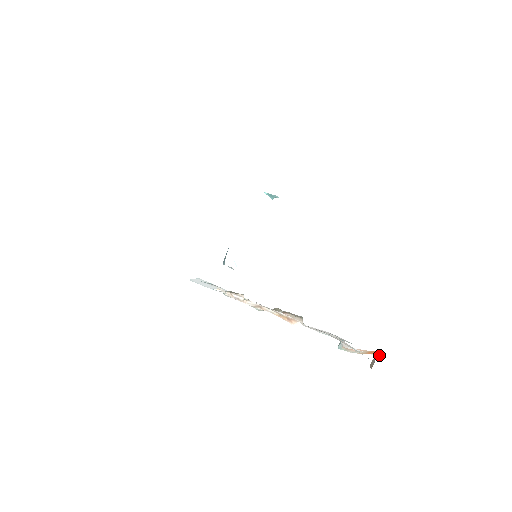
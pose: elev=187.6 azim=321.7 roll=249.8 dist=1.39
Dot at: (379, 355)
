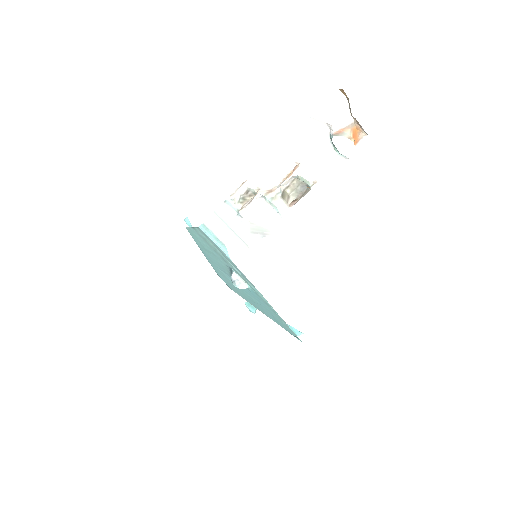
Dot at: (359, 131)
